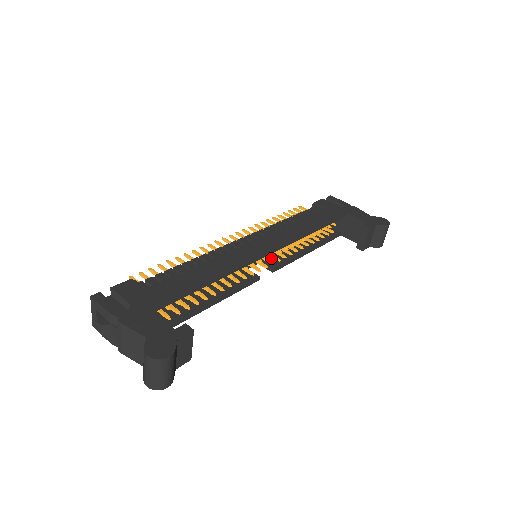
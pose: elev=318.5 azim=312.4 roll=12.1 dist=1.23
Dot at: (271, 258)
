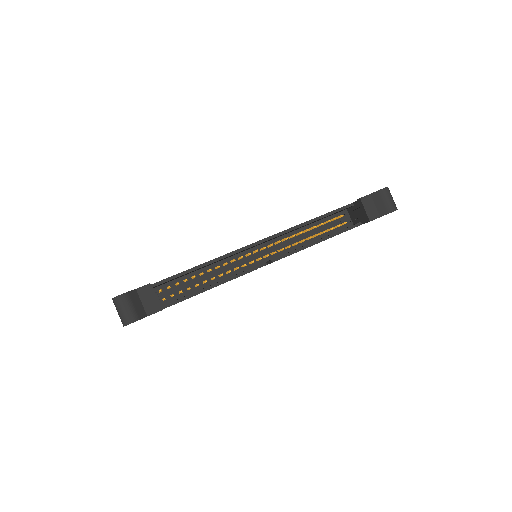
Dot at: occluded
